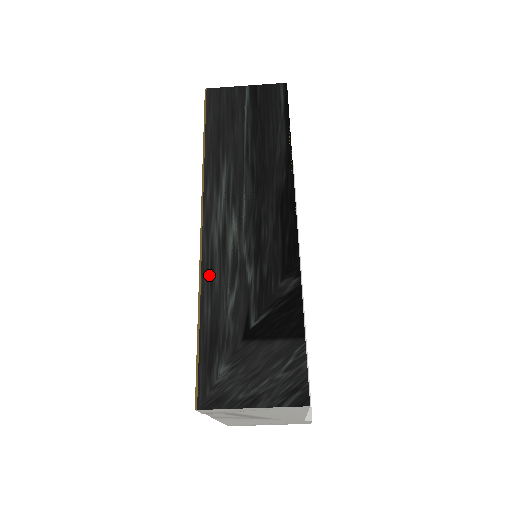
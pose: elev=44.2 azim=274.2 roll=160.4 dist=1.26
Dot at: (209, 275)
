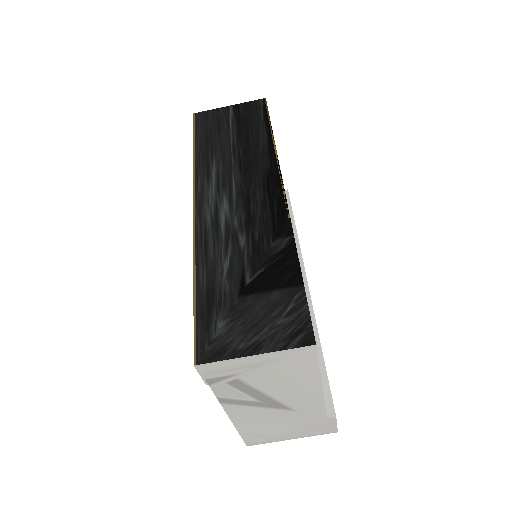
Dot at: (203, 247)
